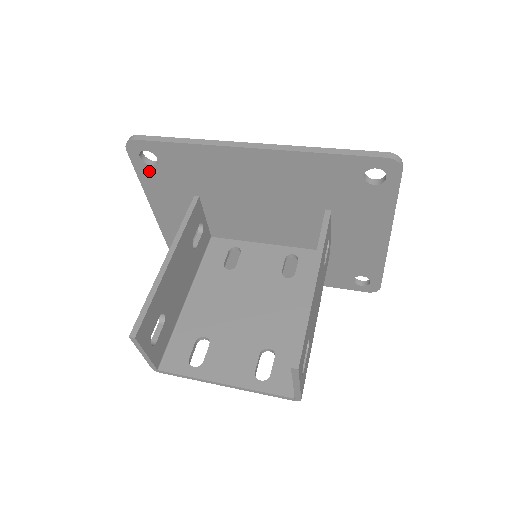
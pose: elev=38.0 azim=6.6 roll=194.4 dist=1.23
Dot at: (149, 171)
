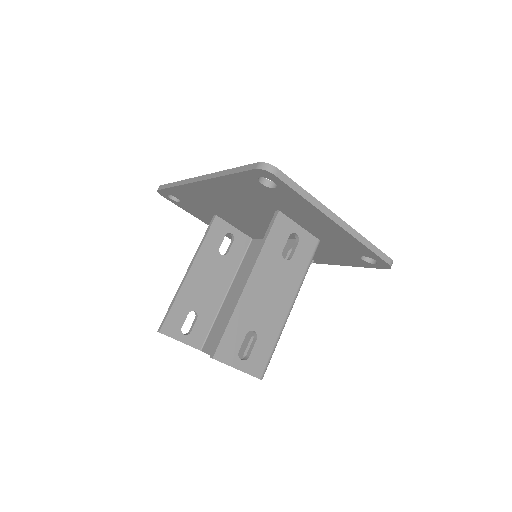
Dot at: (182, 205)
